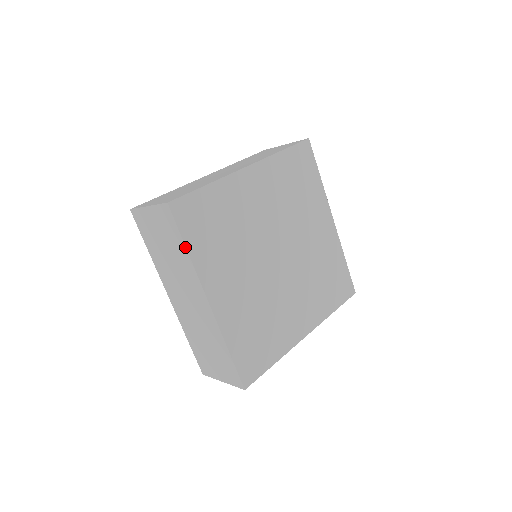
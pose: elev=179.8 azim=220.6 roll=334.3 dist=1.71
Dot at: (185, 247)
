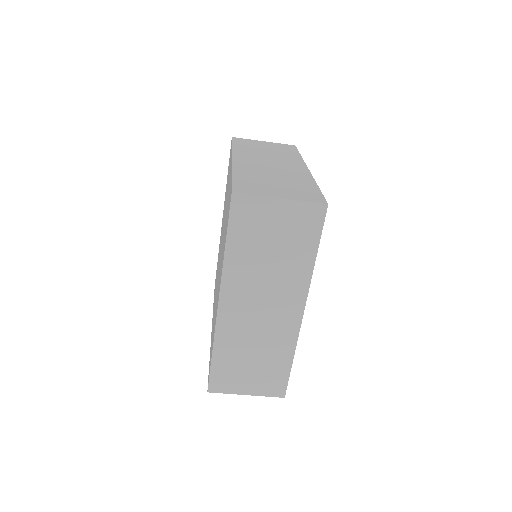
Dot at: (300, 154)
